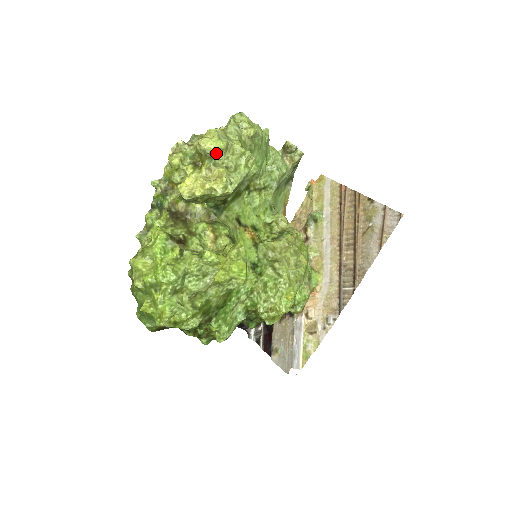
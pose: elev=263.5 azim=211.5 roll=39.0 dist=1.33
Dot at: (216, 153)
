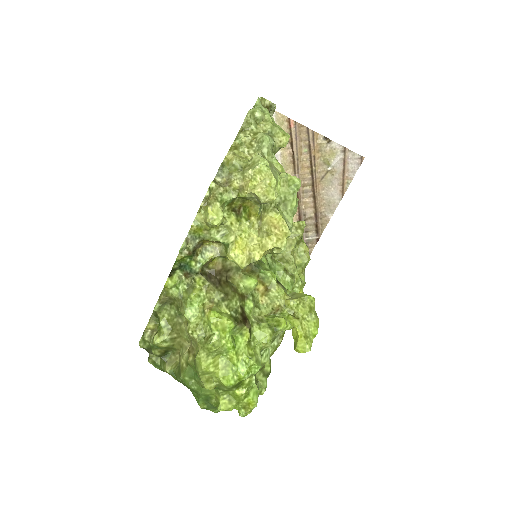
Dot at: occluded
